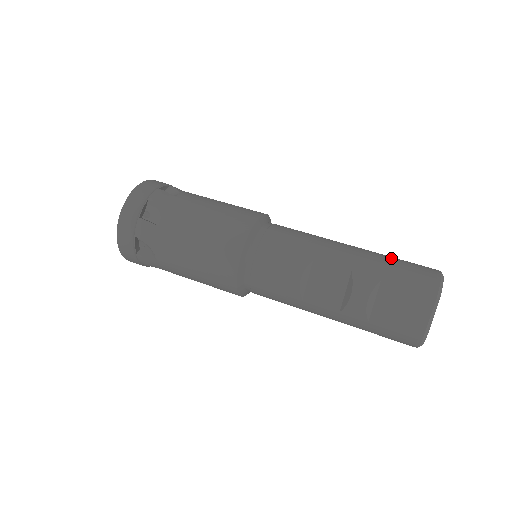
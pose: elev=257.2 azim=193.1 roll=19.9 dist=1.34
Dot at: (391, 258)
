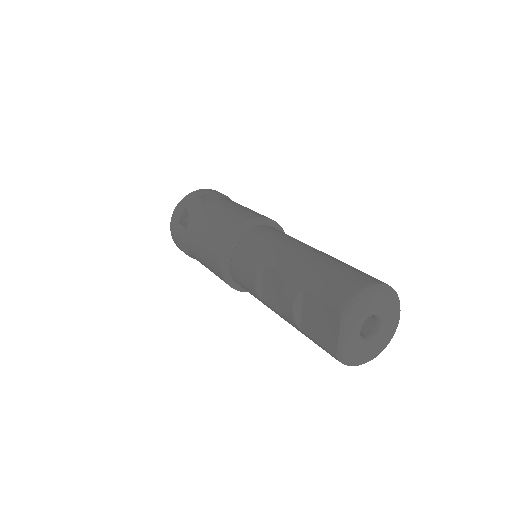
Dot at: (332, 265)
